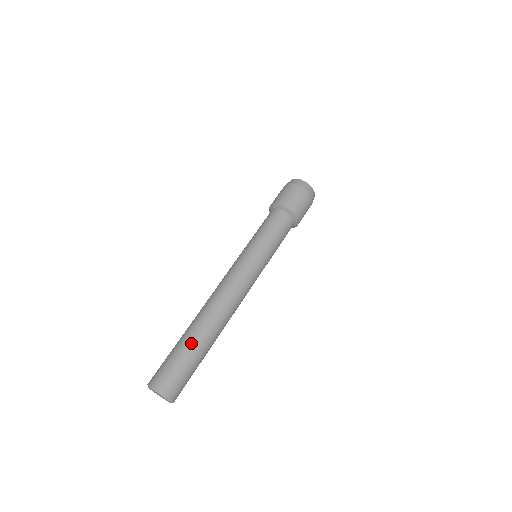
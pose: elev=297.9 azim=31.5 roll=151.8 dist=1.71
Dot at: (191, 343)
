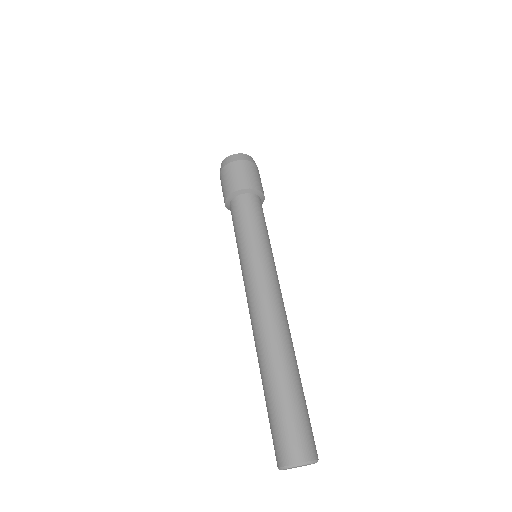
Dot at: (283, 387)
